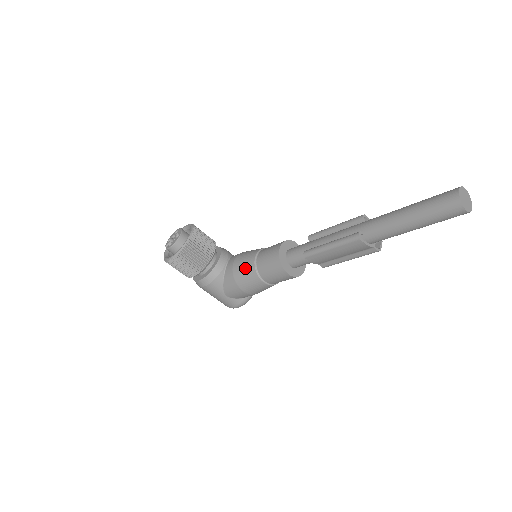
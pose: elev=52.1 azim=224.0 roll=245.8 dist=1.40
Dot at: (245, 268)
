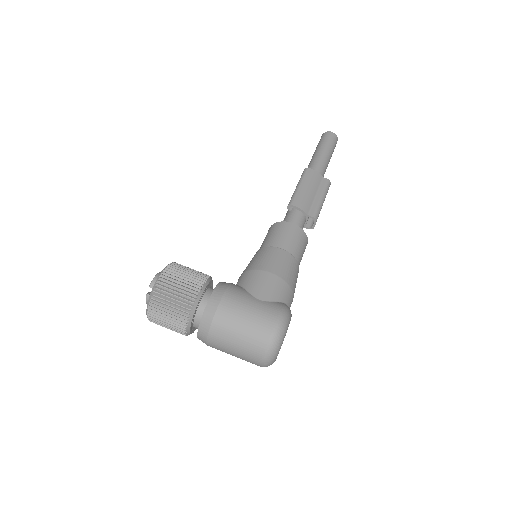
Dot at: (254, 258)
